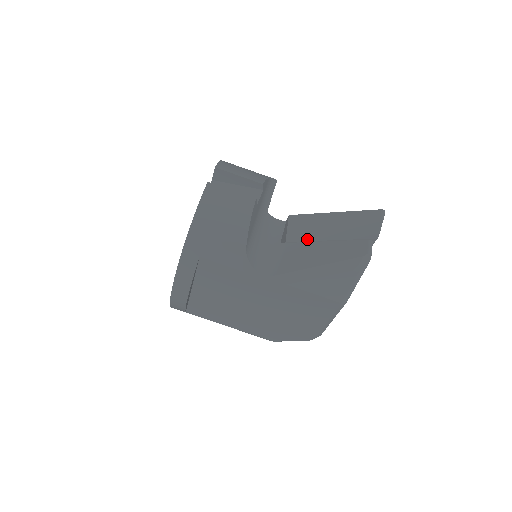
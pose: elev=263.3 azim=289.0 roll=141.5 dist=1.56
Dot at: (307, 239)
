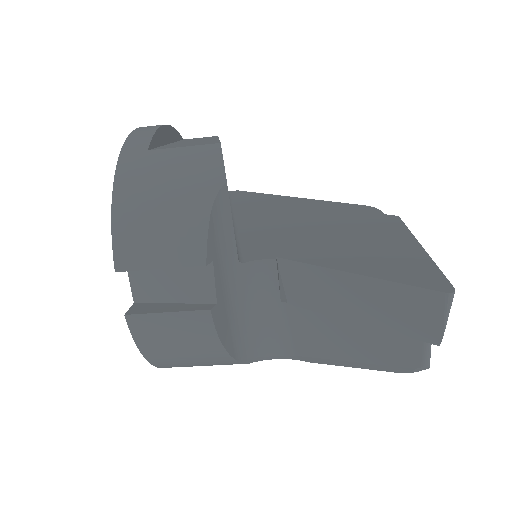
Dot at: (319, 310)
